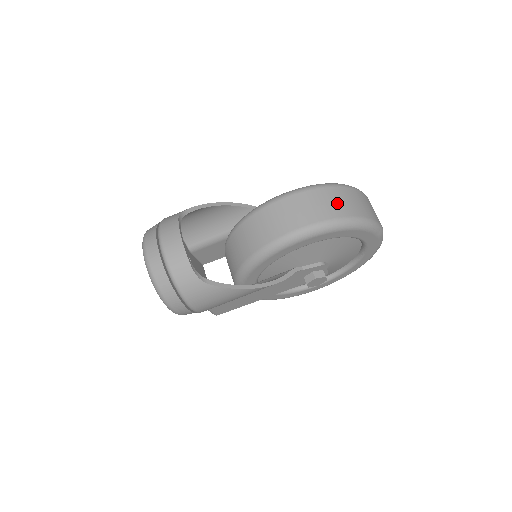
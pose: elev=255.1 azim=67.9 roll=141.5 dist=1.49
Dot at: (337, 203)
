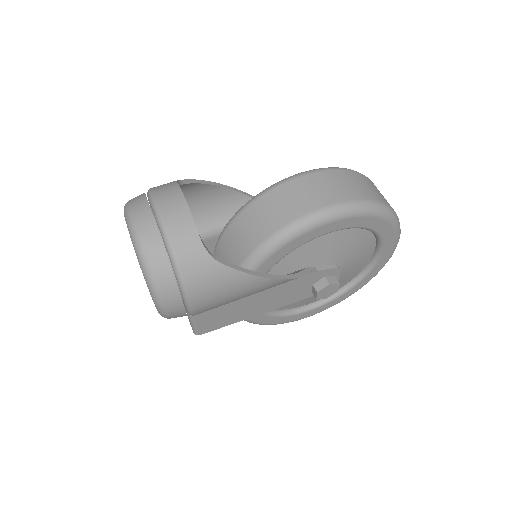
Dot at: (364, 186)
